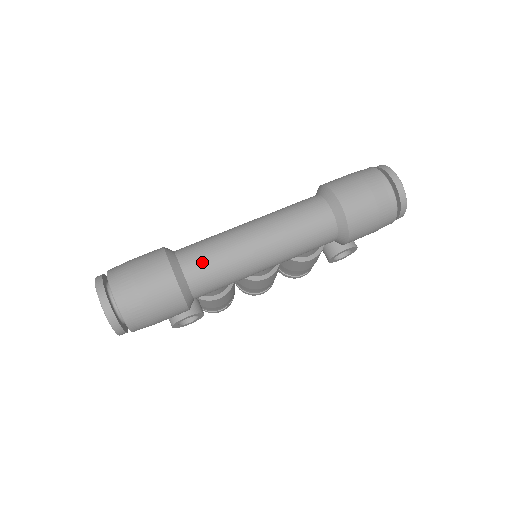
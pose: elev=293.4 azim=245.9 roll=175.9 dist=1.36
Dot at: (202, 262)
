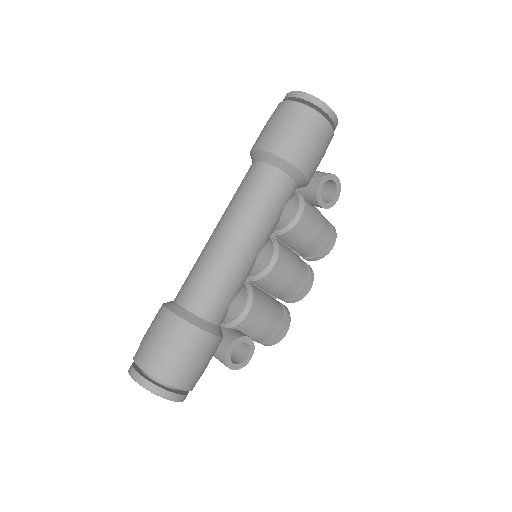
Dot at: (190, 286)
